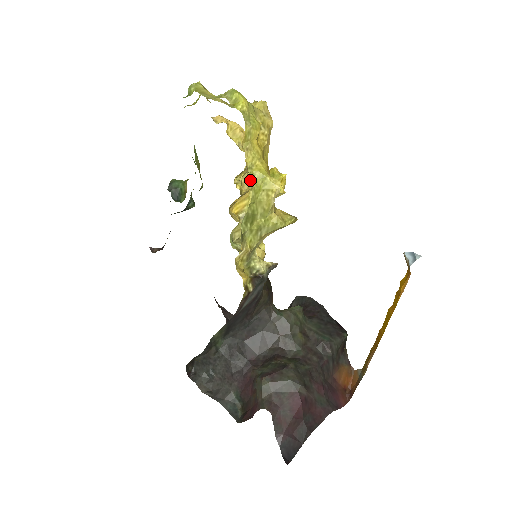
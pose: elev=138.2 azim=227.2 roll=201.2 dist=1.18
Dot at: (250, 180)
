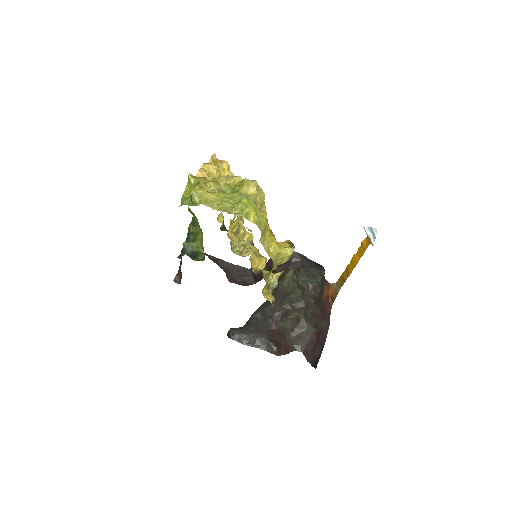
Dot at: occluded
